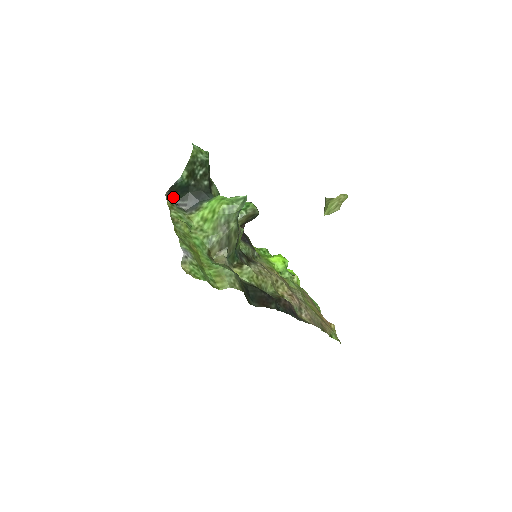
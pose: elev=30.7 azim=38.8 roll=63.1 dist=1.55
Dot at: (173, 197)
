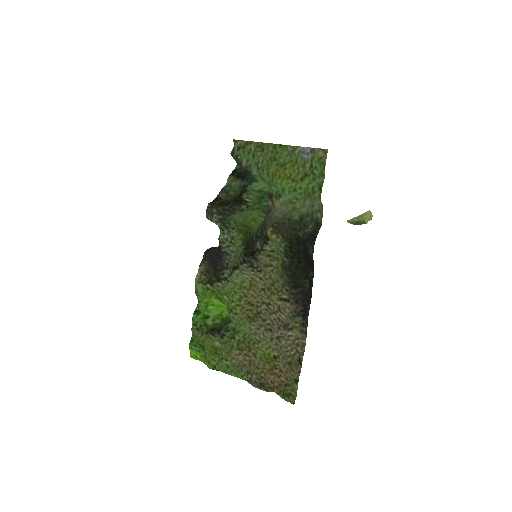
Dot at: (233, 148)
